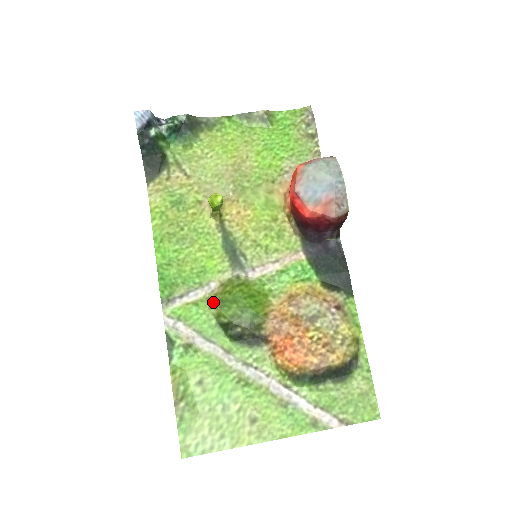
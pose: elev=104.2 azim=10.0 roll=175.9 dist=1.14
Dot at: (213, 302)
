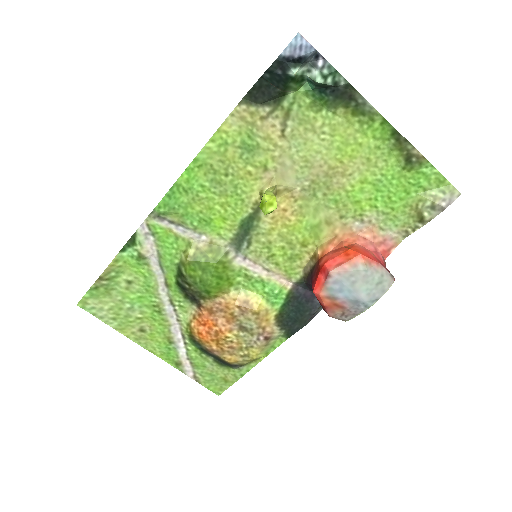
Dot at: (189, 252)
